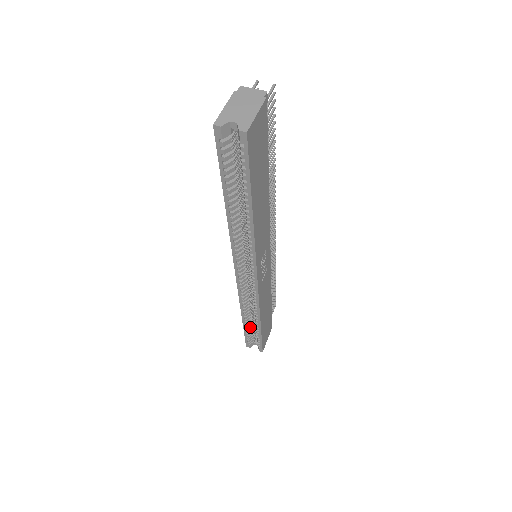
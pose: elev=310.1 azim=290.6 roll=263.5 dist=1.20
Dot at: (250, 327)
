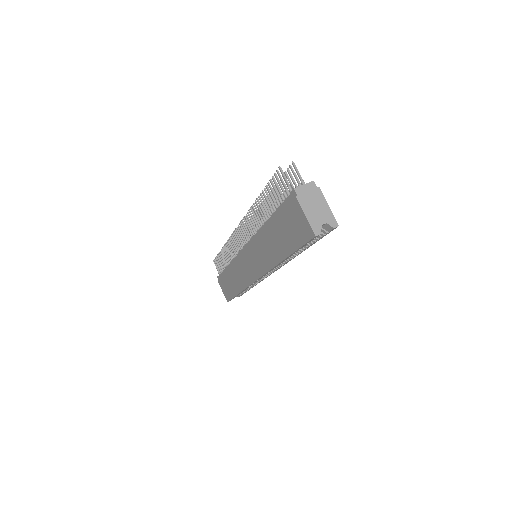
Dot at: occluded
